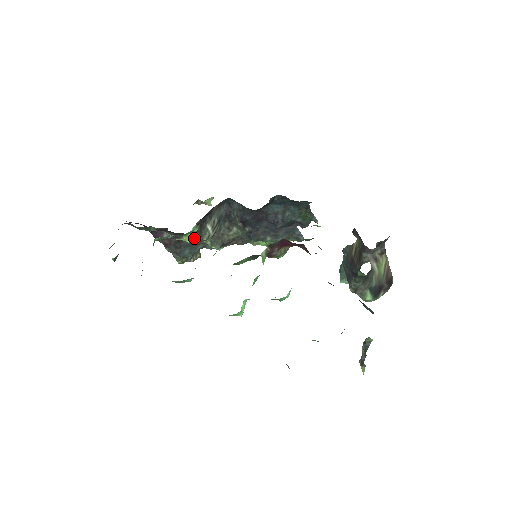
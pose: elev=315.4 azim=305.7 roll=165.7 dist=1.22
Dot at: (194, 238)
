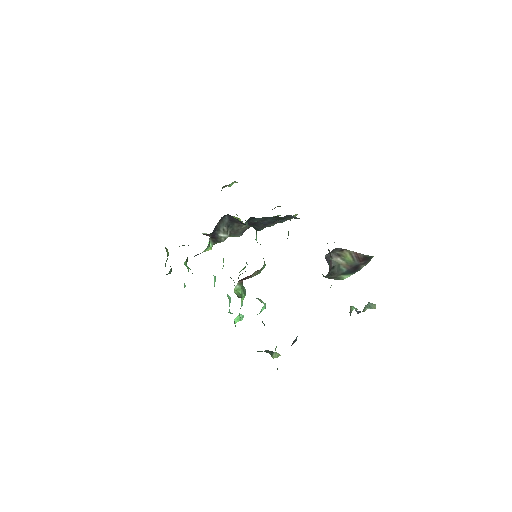
Dot at: occluded
